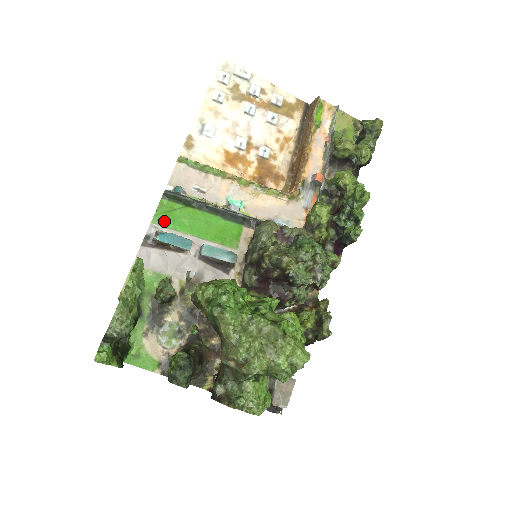
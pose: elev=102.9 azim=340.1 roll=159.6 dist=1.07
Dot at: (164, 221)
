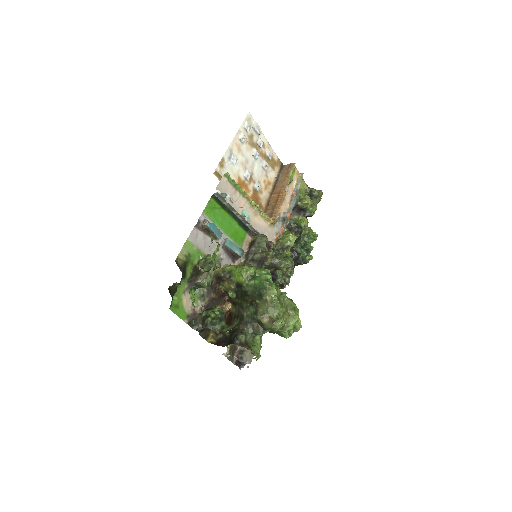
Dot at: (209, 214)
